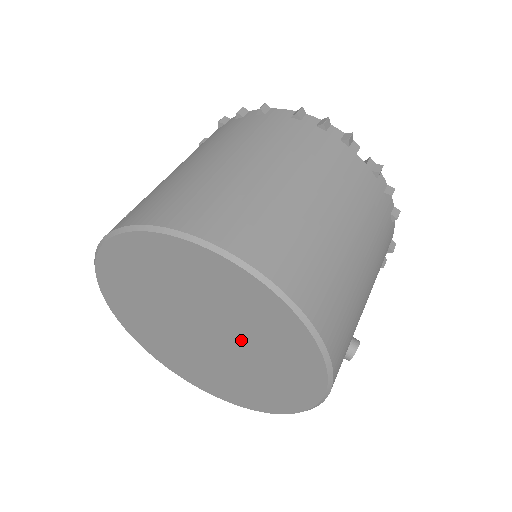
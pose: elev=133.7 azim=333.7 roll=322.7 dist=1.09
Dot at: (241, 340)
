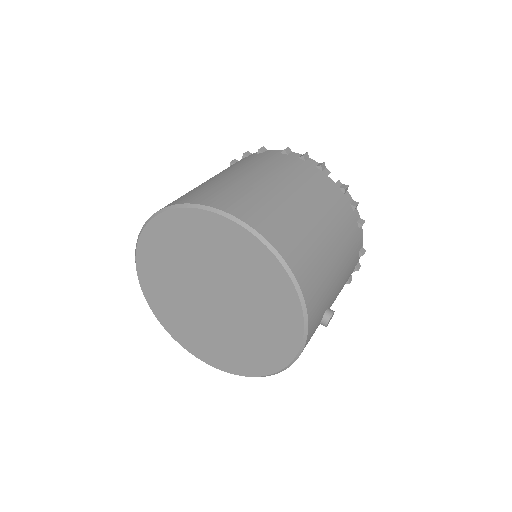
Dot at: (240, 296)
